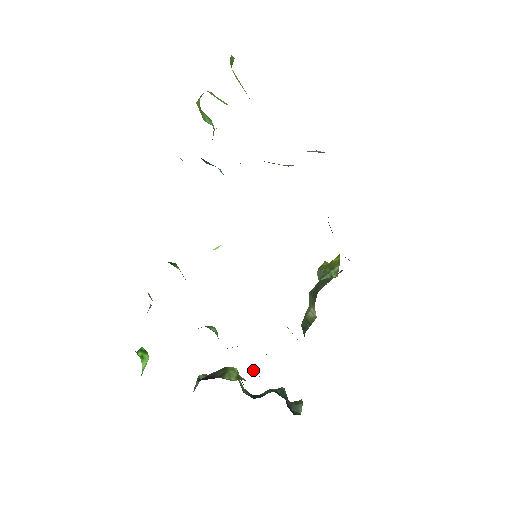
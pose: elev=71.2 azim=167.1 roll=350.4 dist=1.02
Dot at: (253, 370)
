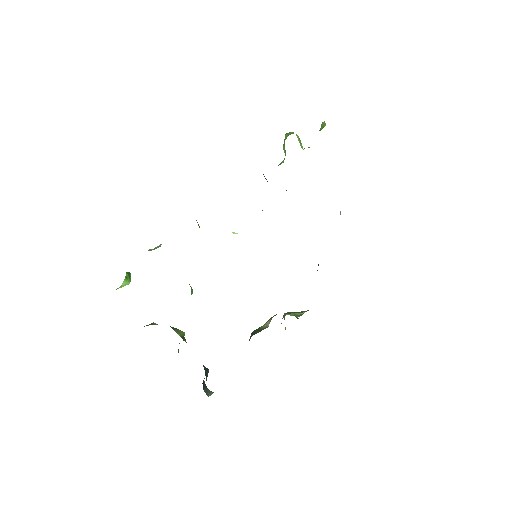
Dot at: occluded
